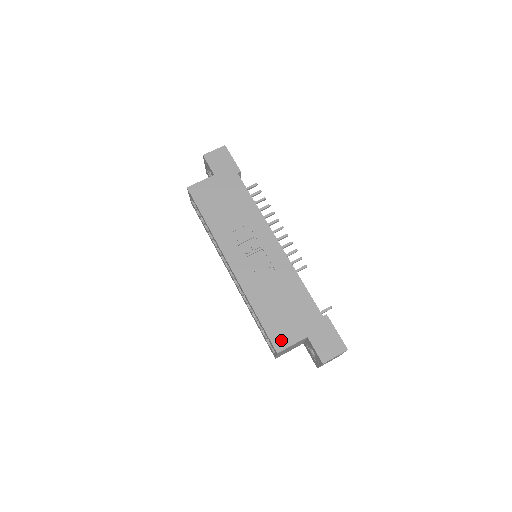
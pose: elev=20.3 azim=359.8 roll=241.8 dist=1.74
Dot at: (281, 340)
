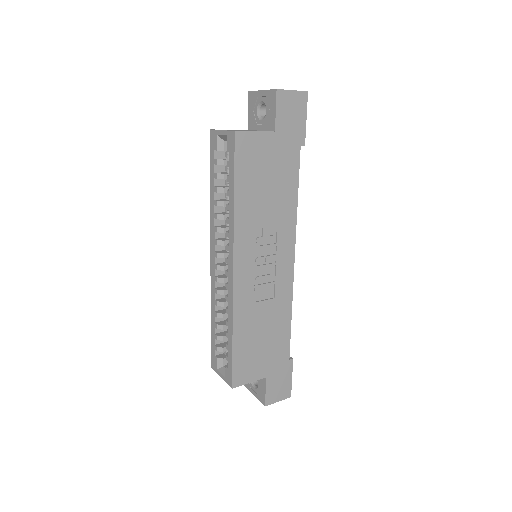
Dot at: (242, 375)
